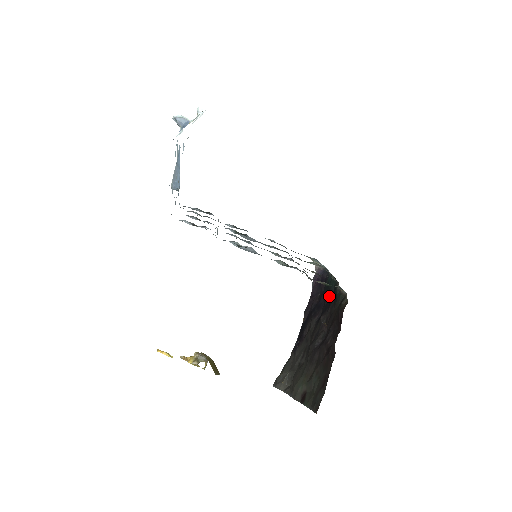
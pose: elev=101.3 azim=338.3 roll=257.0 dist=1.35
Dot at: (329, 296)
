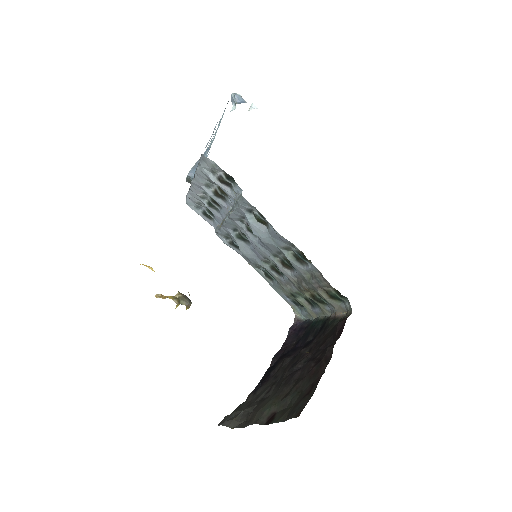
Dot at: (313, 334)
